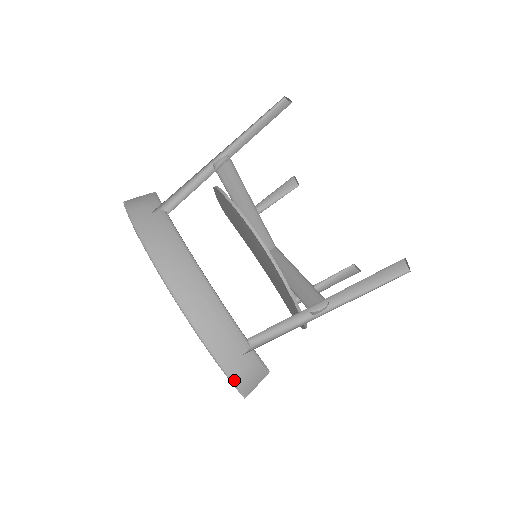
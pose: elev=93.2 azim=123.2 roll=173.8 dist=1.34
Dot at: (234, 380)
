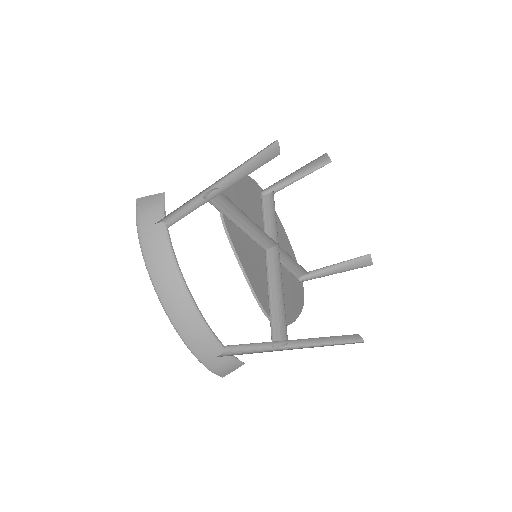
Dot at: (211, 370)
